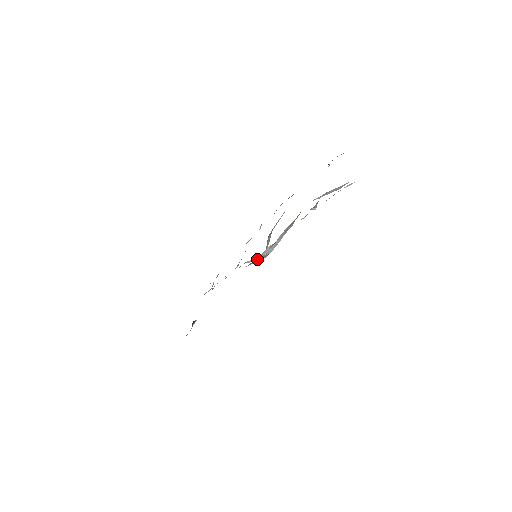
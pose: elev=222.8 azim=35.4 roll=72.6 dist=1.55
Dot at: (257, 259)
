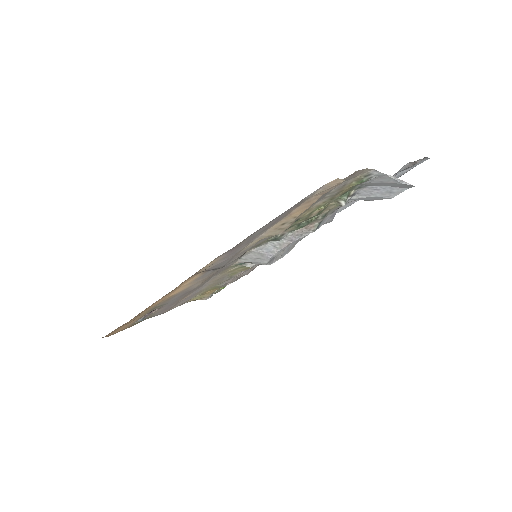
Dot at: (252, 256)
